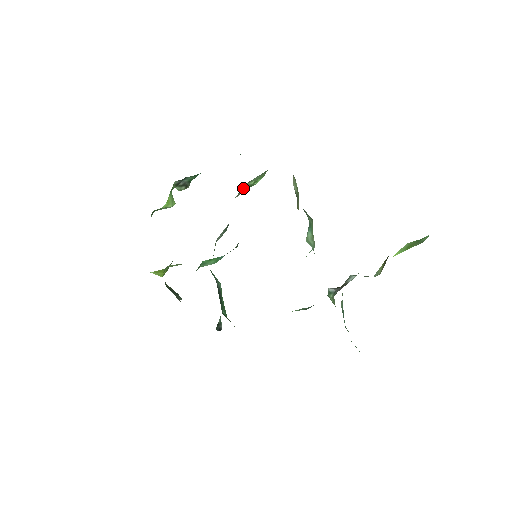
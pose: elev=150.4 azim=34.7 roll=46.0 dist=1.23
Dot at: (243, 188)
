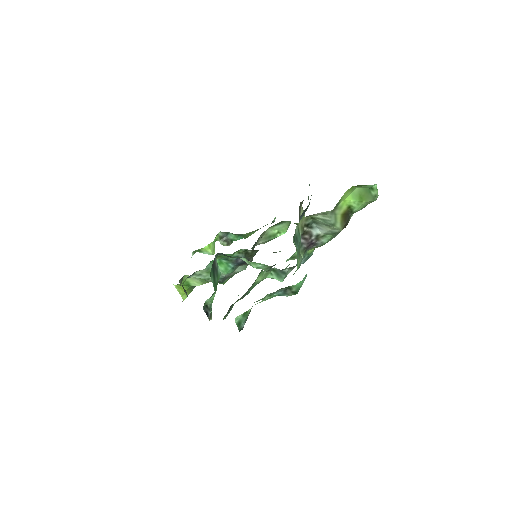
Dot at: (267, 234)
